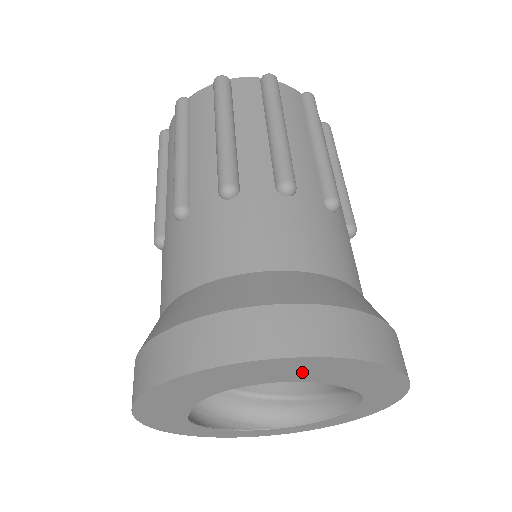
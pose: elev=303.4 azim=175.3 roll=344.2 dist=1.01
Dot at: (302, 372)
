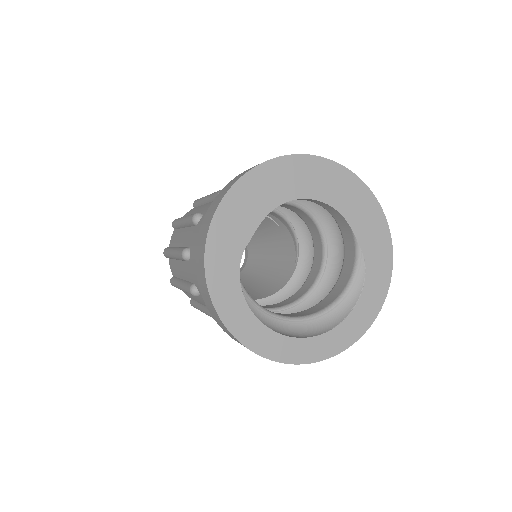
Dot at: (340, 192)
